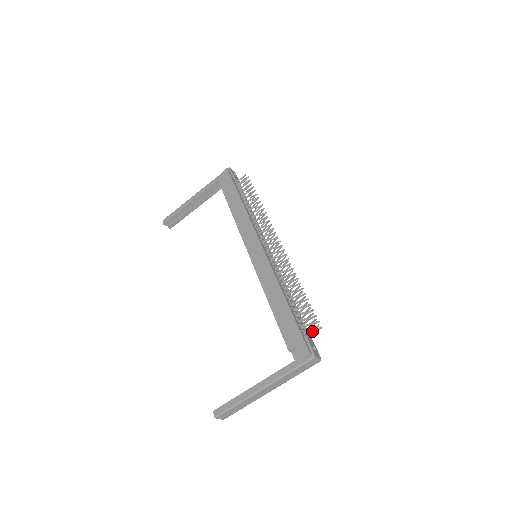
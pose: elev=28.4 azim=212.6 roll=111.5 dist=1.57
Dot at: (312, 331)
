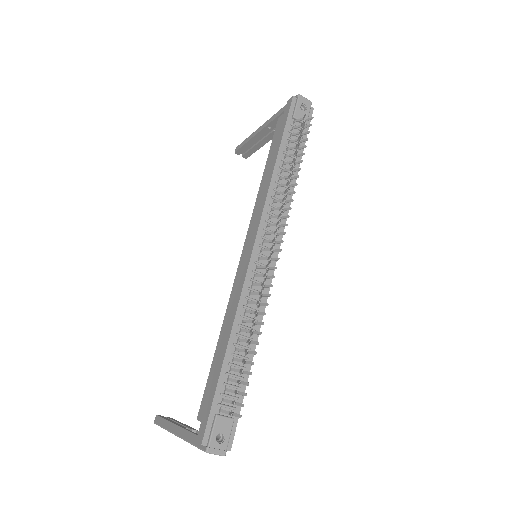
Dot at: occluded
